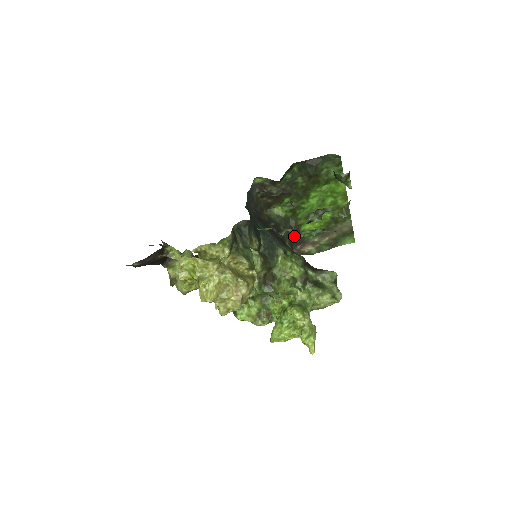
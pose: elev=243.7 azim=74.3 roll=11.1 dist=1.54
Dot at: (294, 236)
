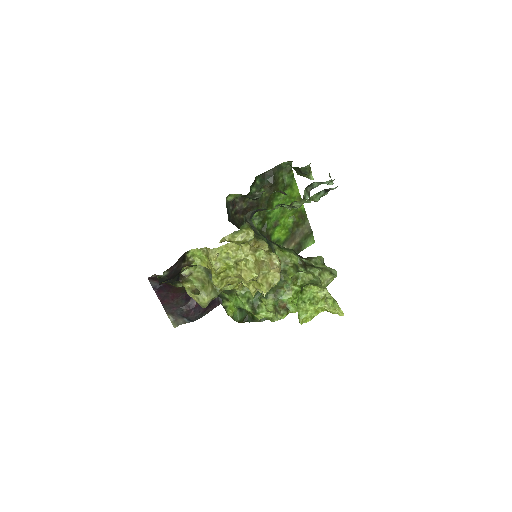
Dot at: occluded
